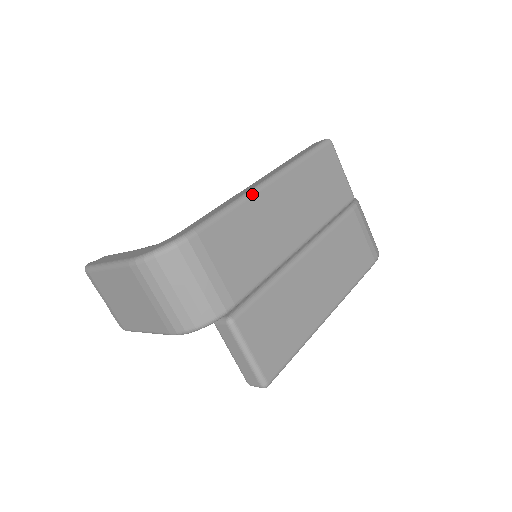
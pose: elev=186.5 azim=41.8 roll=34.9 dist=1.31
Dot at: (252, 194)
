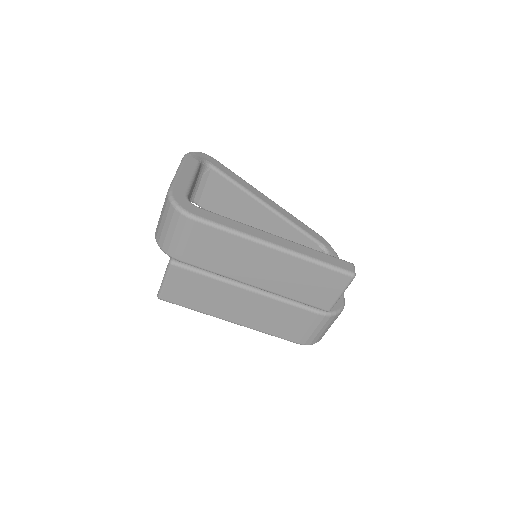
Dot at: (252, 240)
